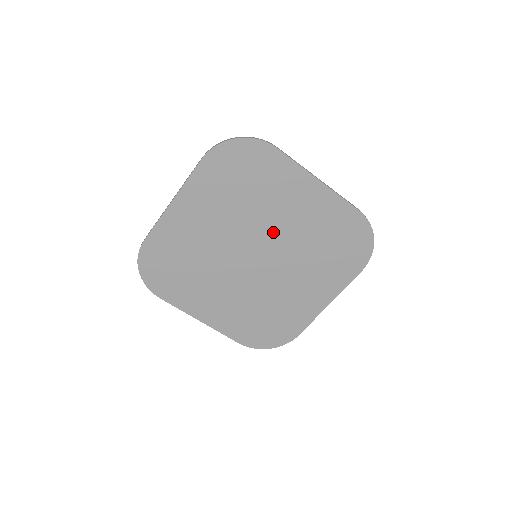
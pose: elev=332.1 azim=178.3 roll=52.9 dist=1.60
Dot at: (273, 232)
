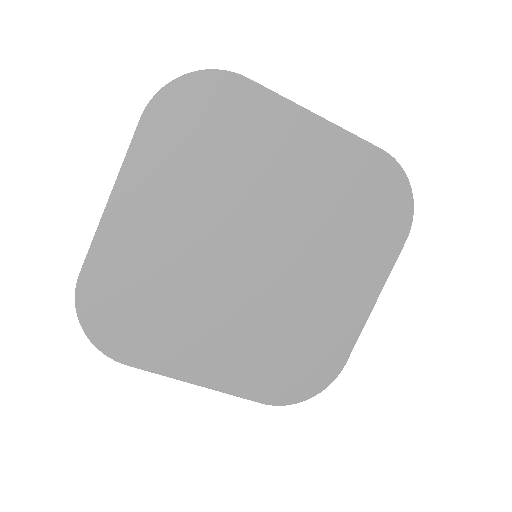
Dot at: (272, 211)
